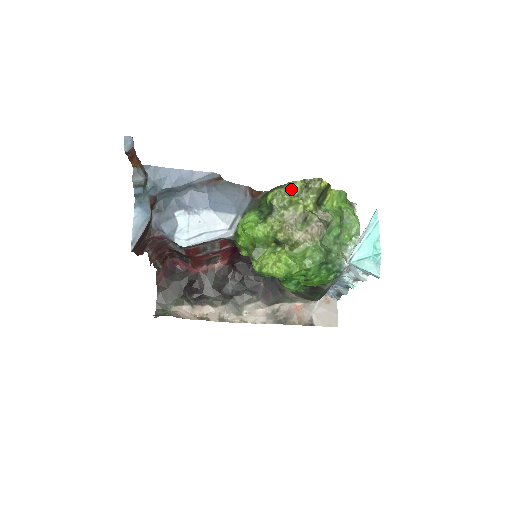
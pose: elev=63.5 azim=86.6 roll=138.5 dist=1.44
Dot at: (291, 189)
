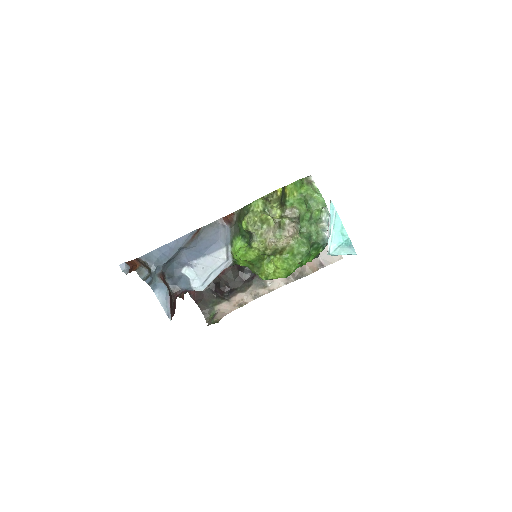
Dot at: (256, 209)
